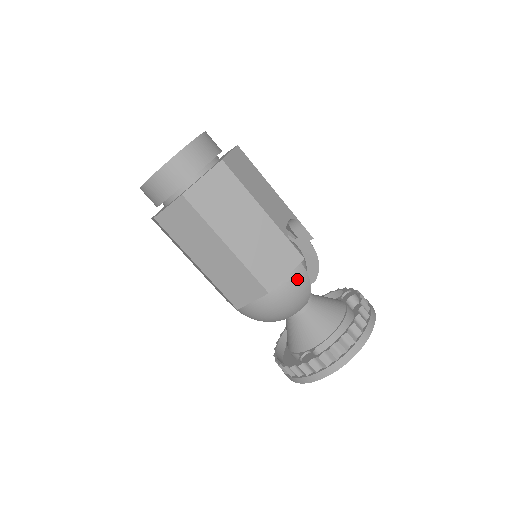
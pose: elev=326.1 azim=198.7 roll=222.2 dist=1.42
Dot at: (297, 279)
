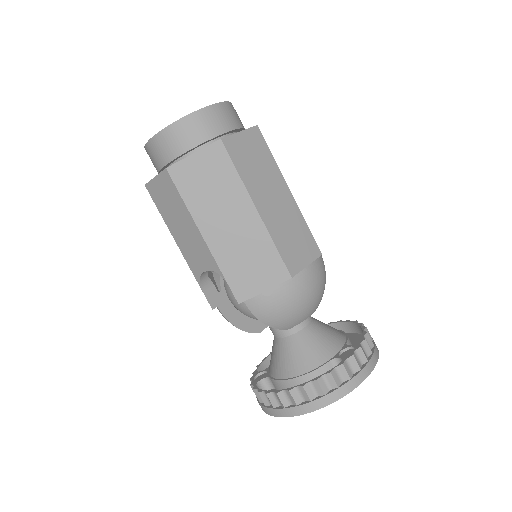
Dot at: occluded
